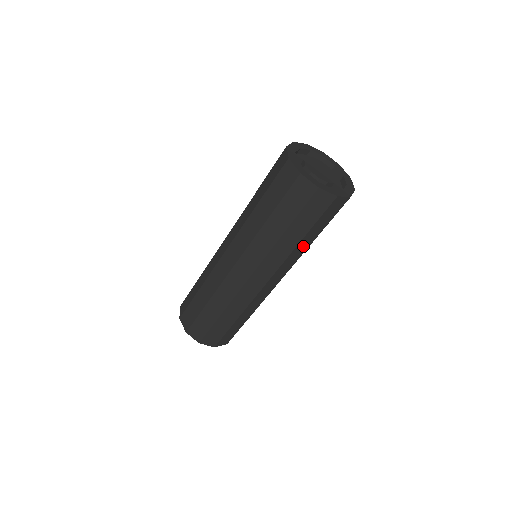
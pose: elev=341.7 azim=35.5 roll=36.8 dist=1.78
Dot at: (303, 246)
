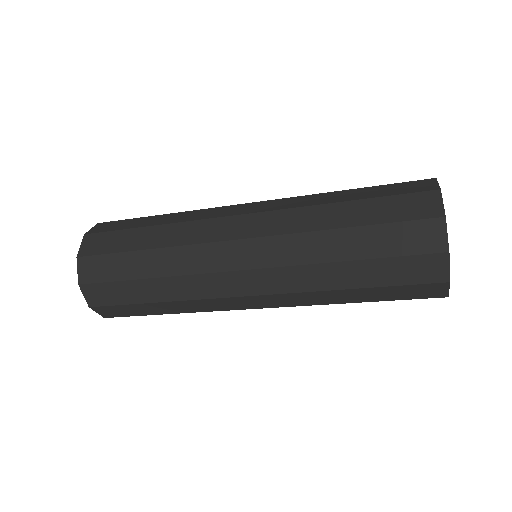
Dot at: occluded
